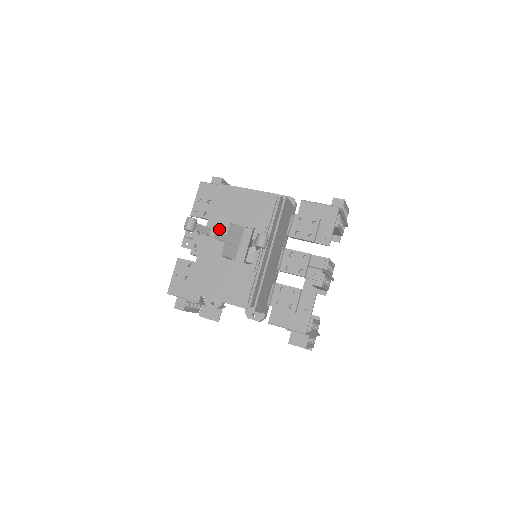
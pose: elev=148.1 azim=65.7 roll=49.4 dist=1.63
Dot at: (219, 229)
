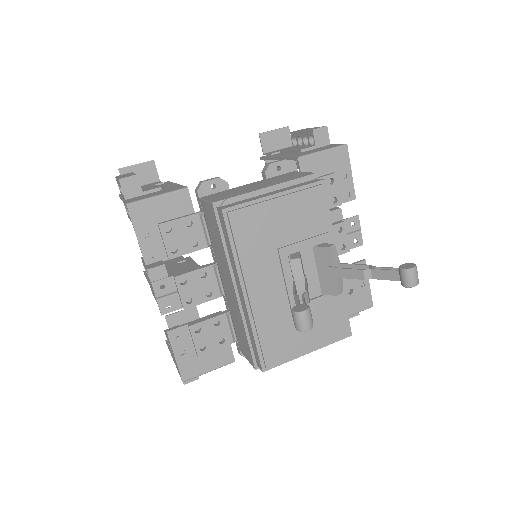
Dot at: (265, 274)
